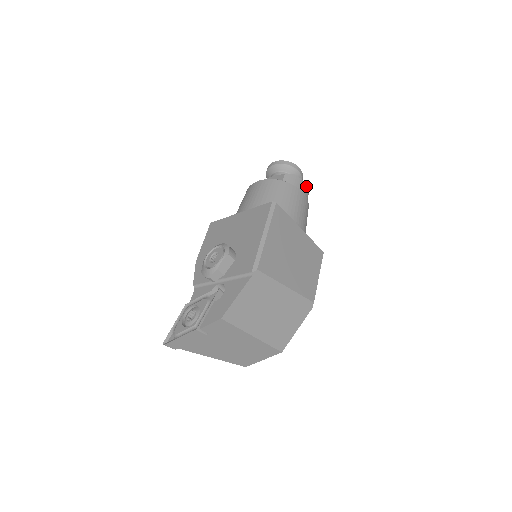
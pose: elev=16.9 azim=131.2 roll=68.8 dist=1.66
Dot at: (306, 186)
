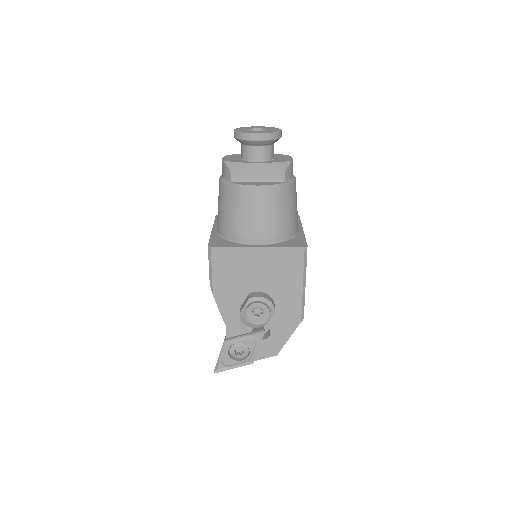
Dot at: occluded
